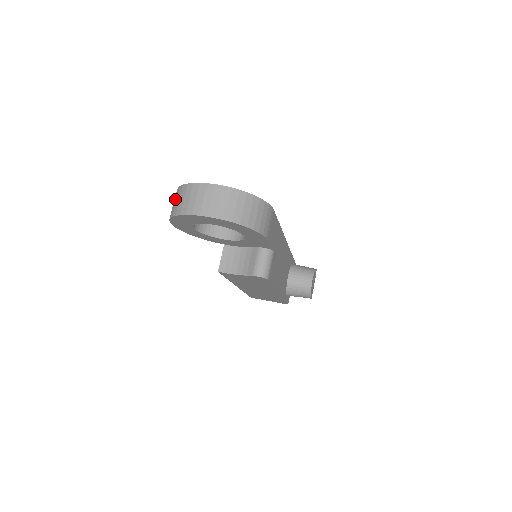
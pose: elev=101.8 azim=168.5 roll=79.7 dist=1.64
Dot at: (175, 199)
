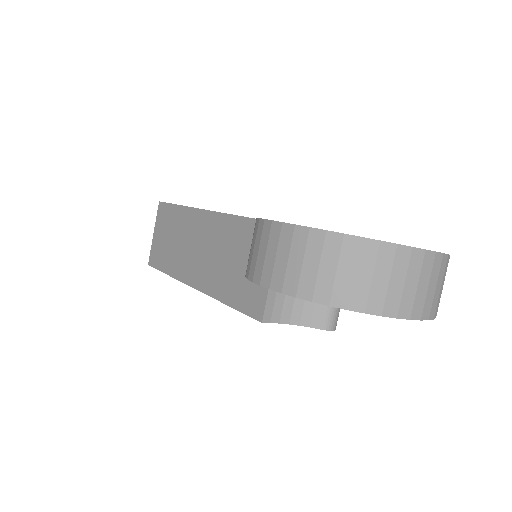
Dot at: (326, 260)
